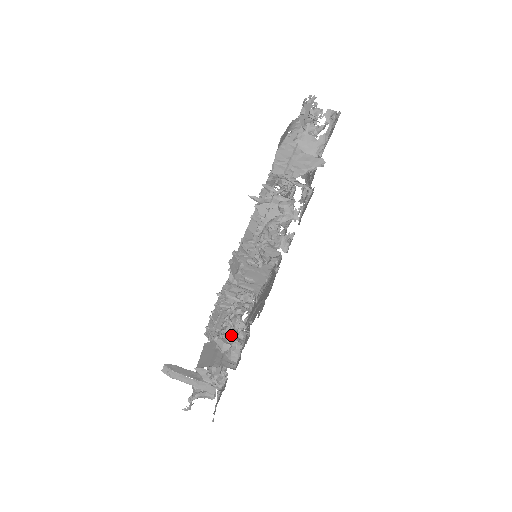
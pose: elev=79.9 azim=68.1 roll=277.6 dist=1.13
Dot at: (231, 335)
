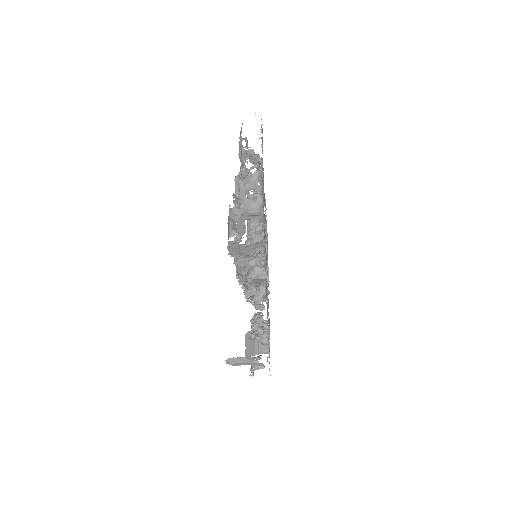
Dot at: occluded
